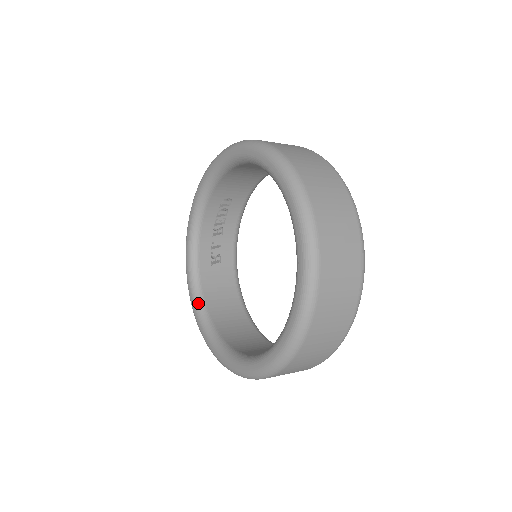
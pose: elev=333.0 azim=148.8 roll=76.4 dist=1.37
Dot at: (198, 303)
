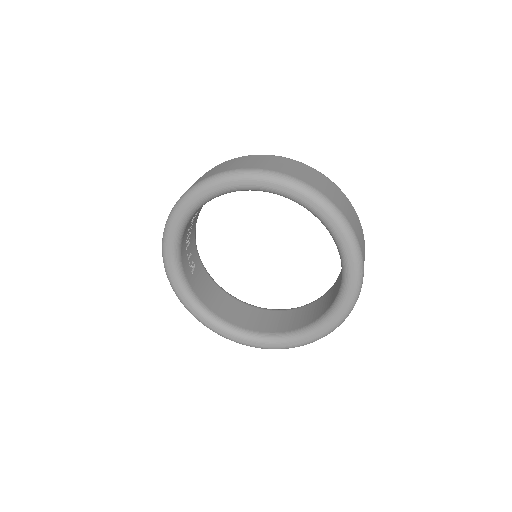
Dot at: (204, 312)
